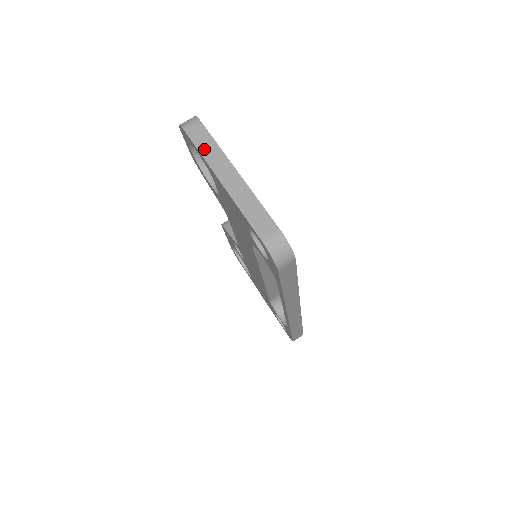
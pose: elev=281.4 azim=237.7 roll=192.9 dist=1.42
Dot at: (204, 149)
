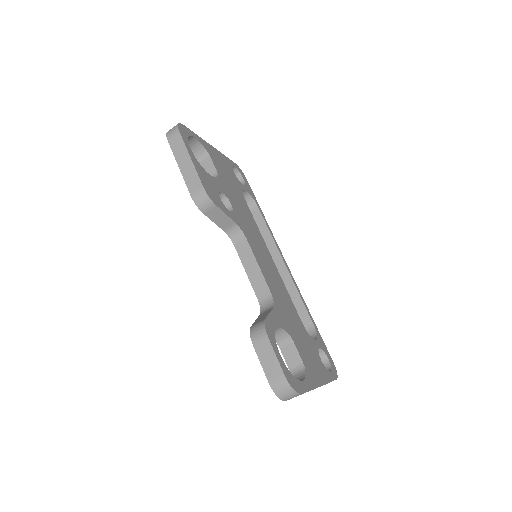
Dot at: occluded
